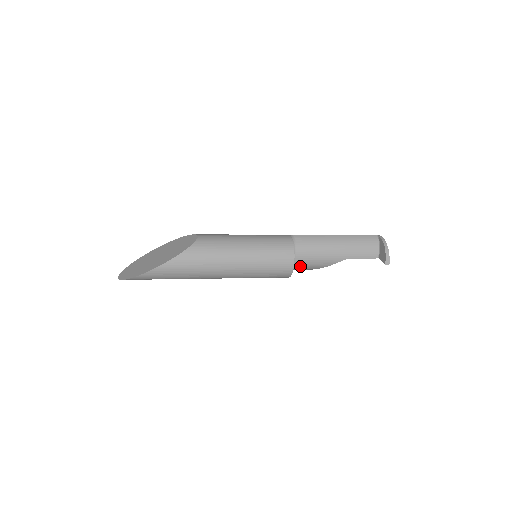
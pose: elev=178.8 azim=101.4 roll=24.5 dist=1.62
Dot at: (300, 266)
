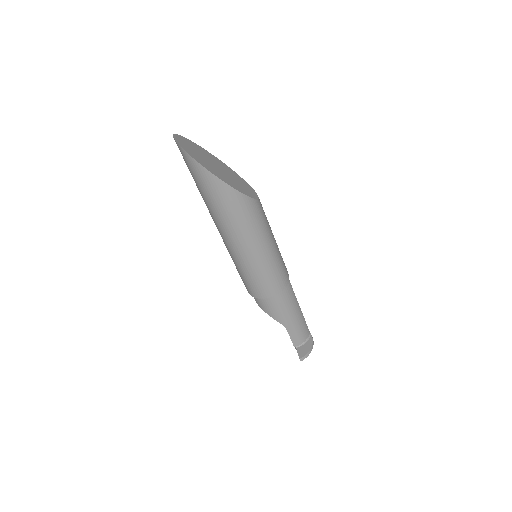
Dot at: occluded
